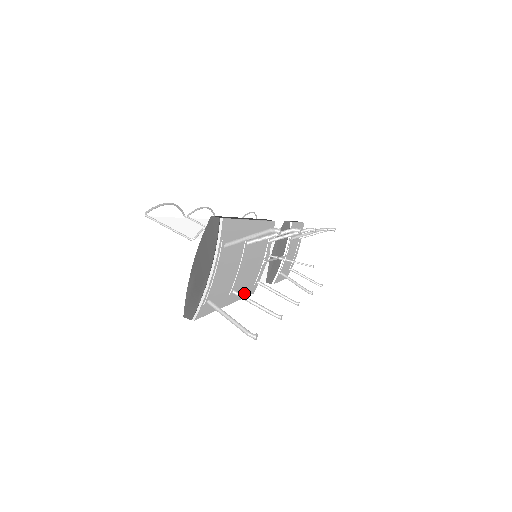
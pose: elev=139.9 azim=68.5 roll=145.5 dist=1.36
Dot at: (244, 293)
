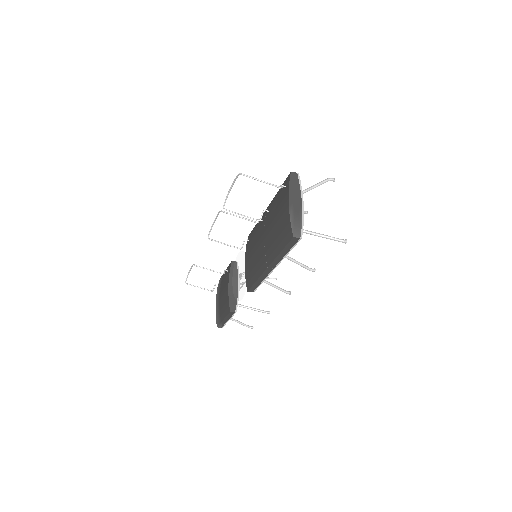
Dot at: occluded
